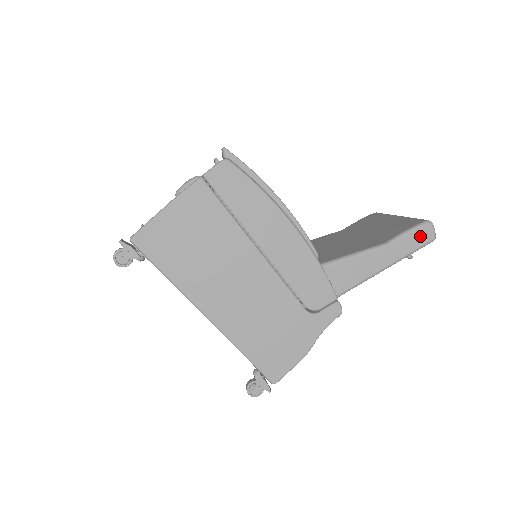
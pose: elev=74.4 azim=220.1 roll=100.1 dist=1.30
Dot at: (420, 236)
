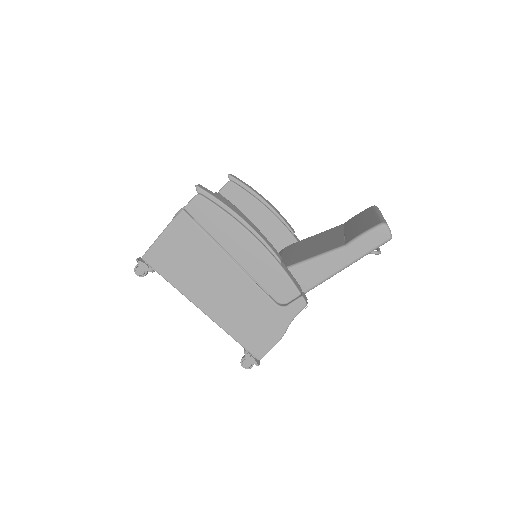
Dot at: (375, 237)
